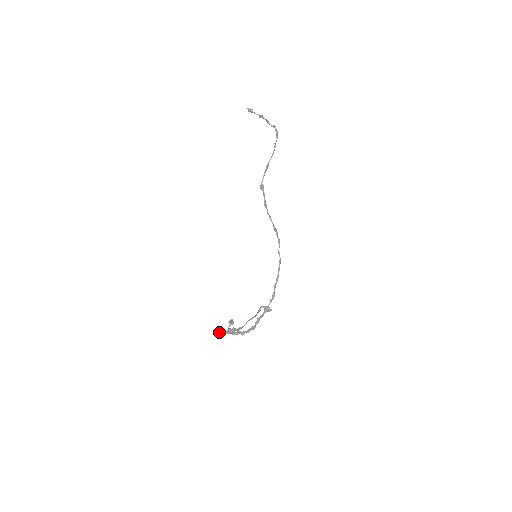
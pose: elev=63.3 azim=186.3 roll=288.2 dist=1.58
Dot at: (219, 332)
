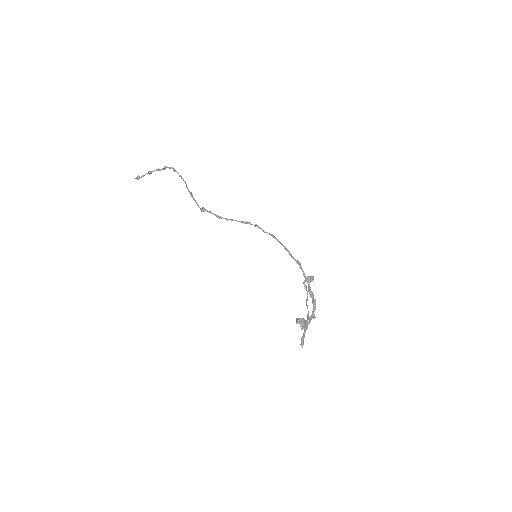
Dot at: (301, 339)
